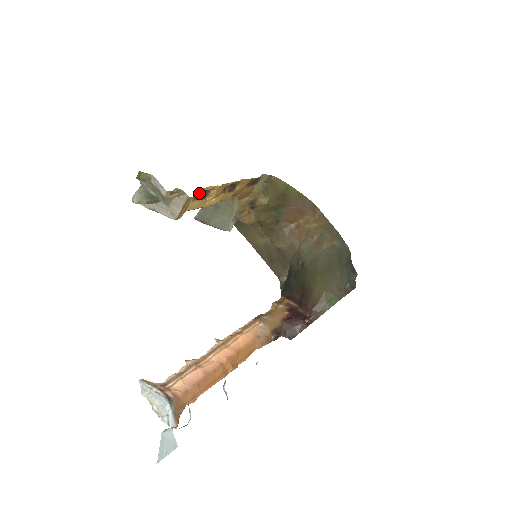
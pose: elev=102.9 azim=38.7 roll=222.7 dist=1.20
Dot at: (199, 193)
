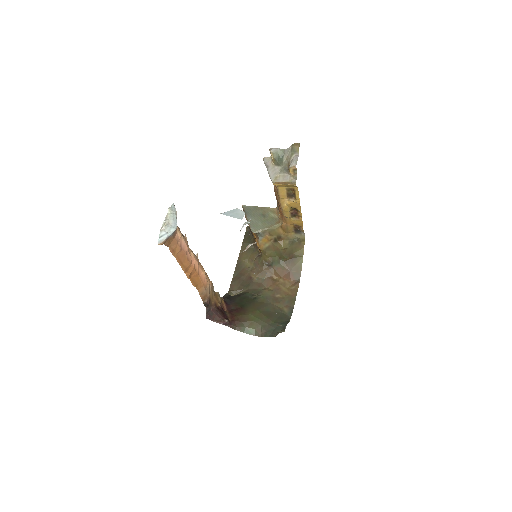
Dot at: (292, 191)
